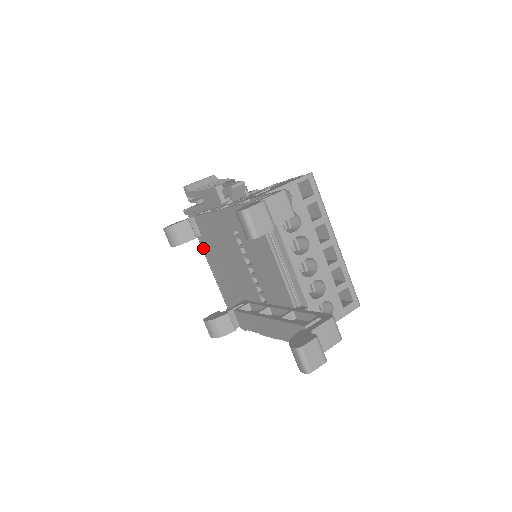
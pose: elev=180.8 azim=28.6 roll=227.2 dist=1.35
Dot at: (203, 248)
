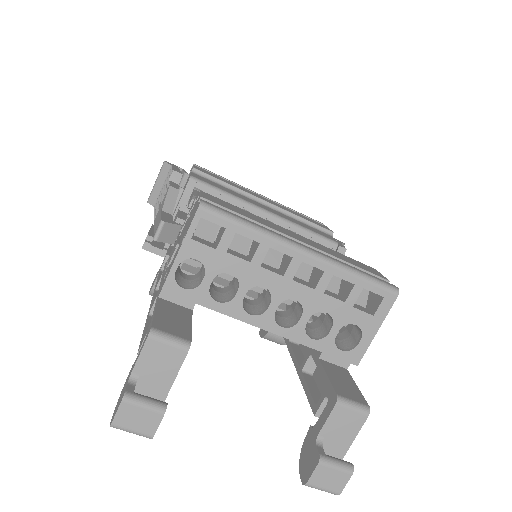
Dot at: occluded
